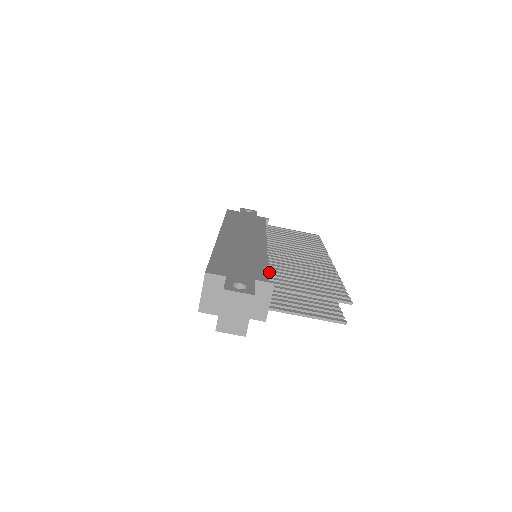
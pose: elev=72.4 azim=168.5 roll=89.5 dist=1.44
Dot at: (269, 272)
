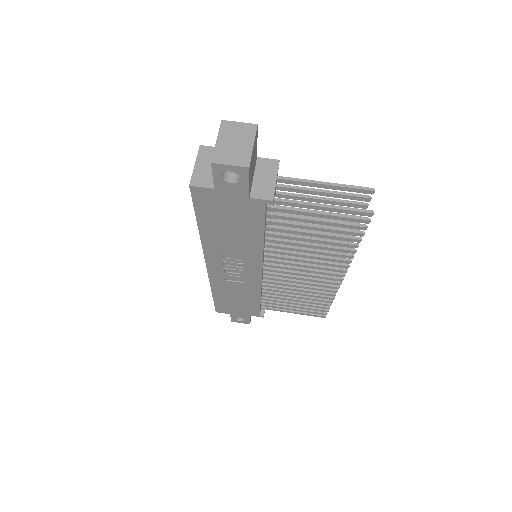
Dot at: occluded
